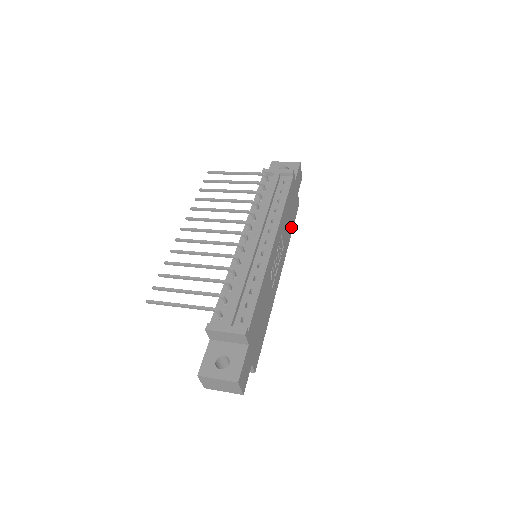
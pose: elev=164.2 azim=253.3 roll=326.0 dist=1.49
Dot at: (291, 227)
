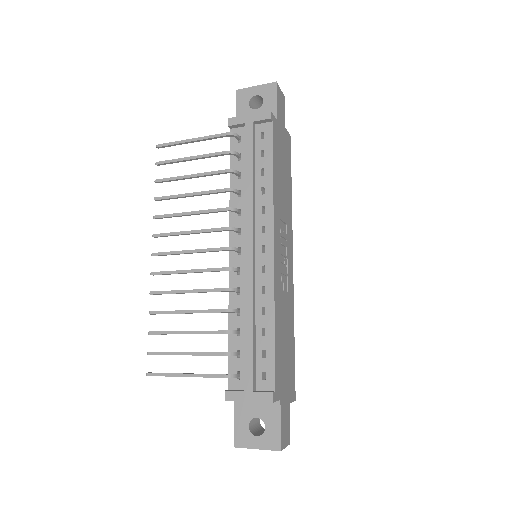
Dot at: (289, 183)
